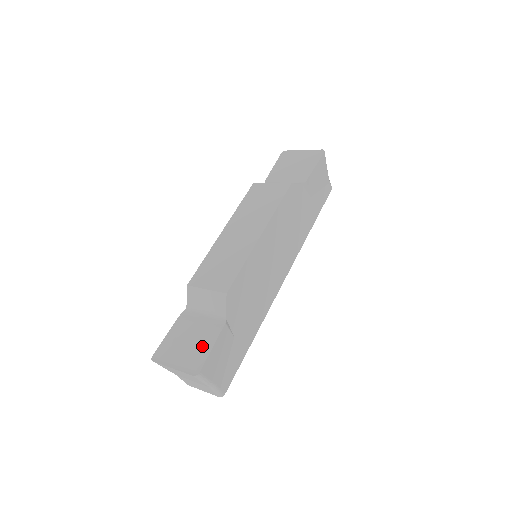
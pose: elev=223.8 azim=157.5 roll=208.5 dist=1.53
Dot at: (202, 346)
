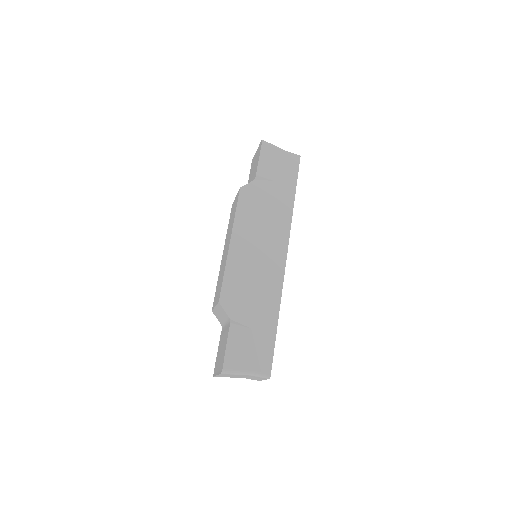
Dot at: (224, 349)
